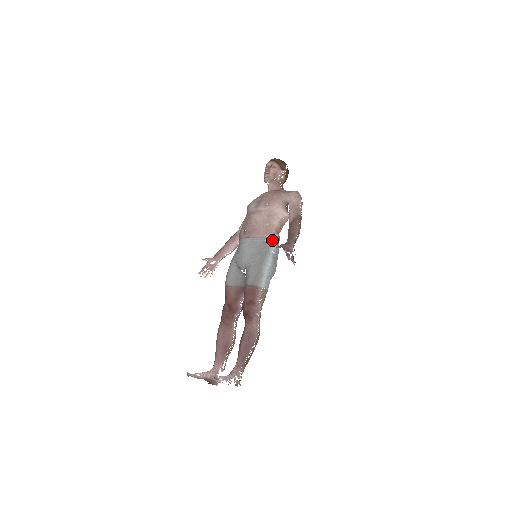
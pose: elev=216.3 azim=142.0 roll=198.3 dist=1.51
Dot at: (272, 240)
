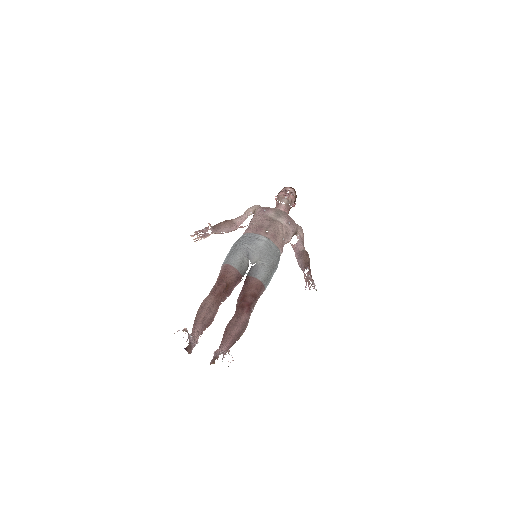
Dot at: (280, 254)
